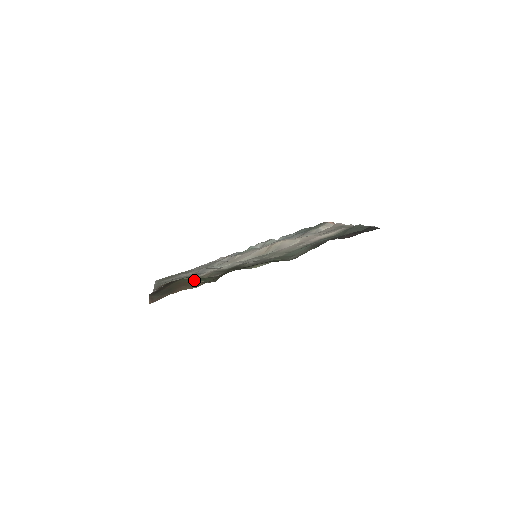
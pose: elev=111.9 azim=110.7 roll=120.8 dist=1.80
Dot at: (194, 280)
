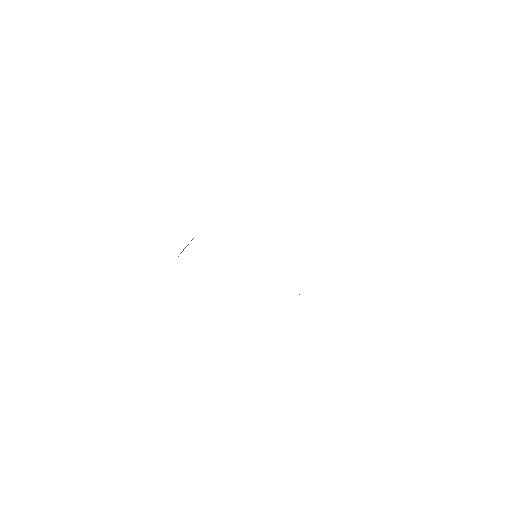
Dot at: occluded
